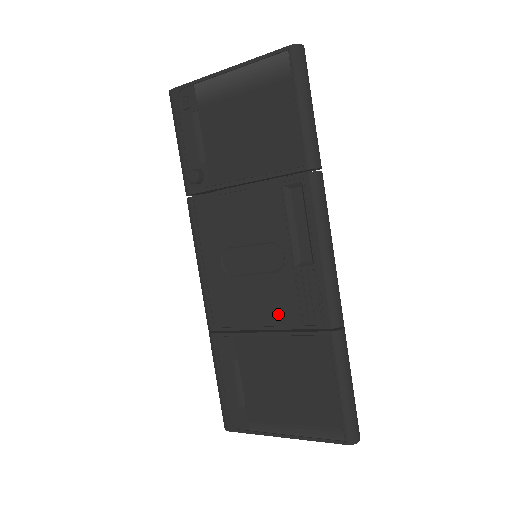
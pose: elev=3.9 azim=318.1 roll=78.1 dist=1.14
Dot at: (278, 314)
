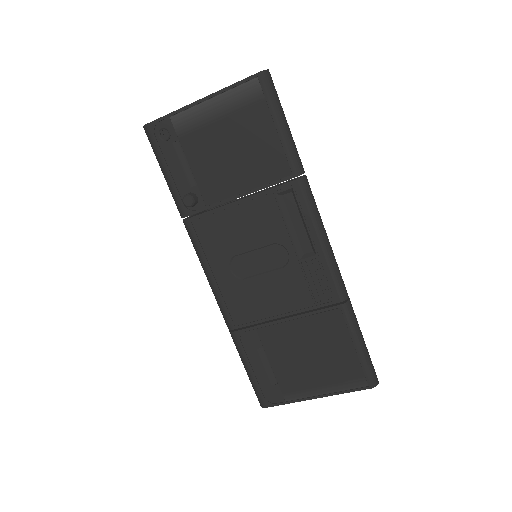
Dot at: (292, 301)
